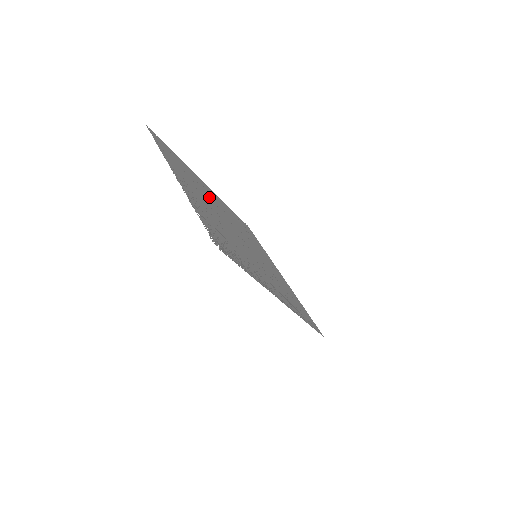
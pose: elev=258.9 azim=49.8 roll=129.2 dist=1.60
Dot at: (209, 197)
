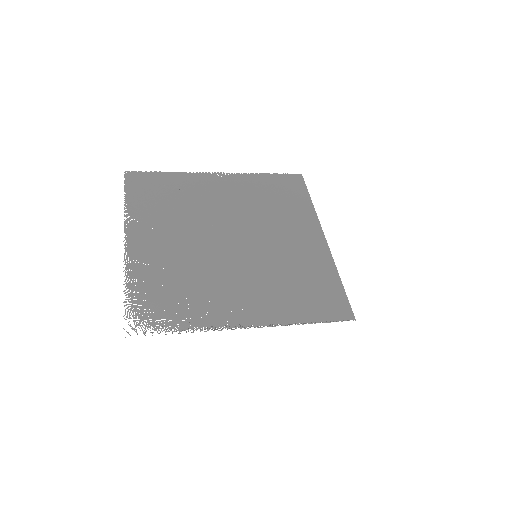
Dot at: (203, 207)
